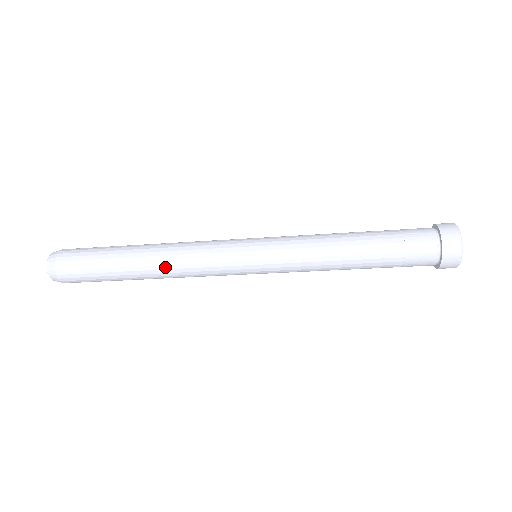
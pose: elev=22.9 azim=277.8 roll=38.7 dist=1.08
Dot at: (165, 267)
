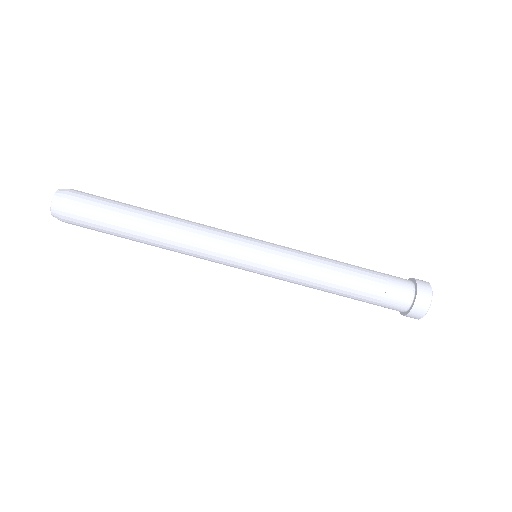
Dot at: (173, 234)
